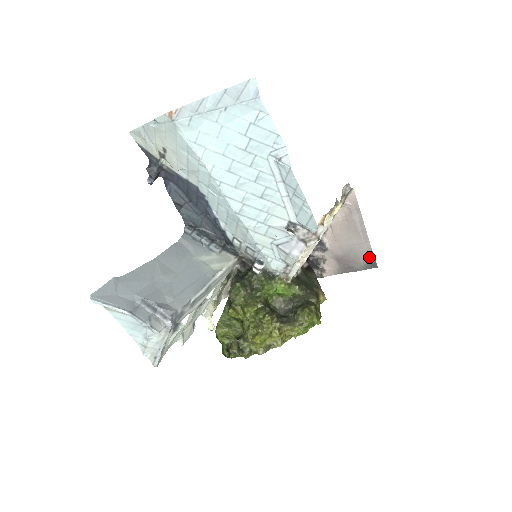
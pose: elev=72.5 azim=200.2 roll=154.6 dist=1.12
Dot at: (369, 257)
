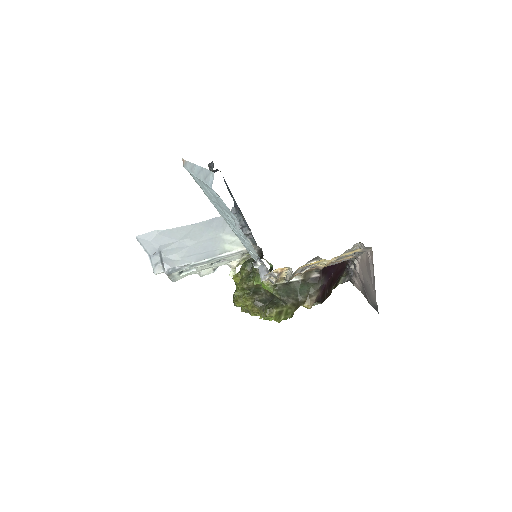
Dot at: (374, 302)
